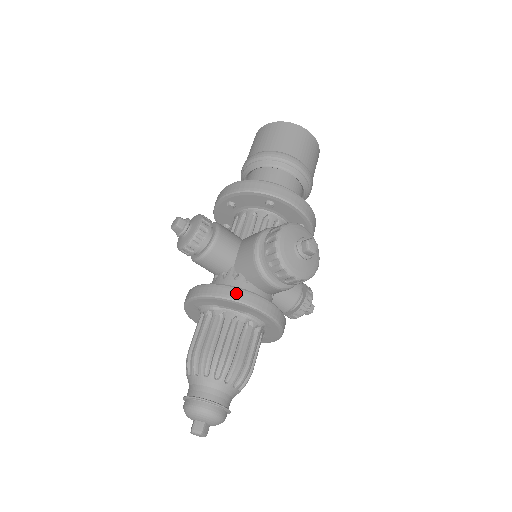
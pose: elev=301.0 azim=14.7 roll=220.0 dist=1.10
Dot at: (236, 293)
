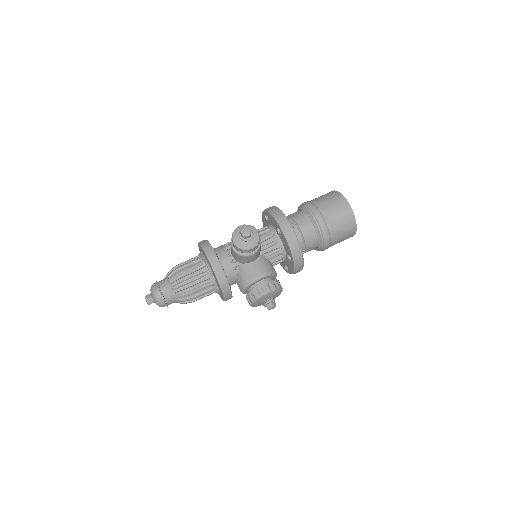
Dot at: (226, 287)
